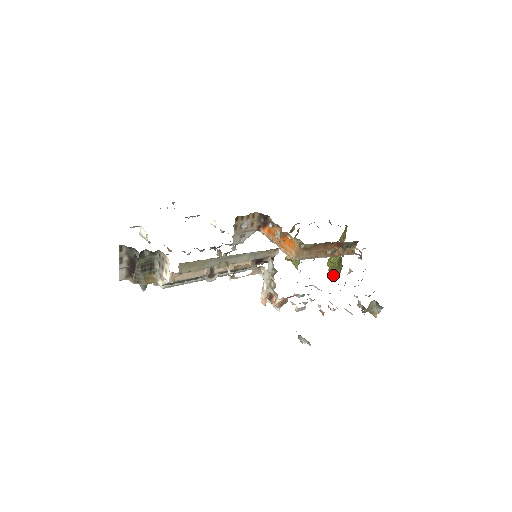
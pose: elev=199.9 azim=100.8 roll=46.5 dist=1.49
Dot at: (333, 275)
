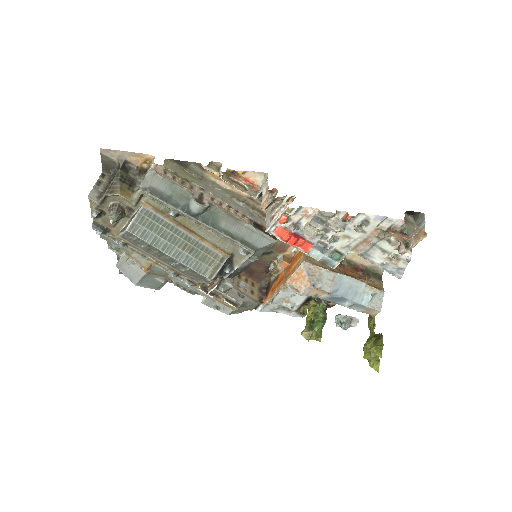
Dot at: (374, 348)
